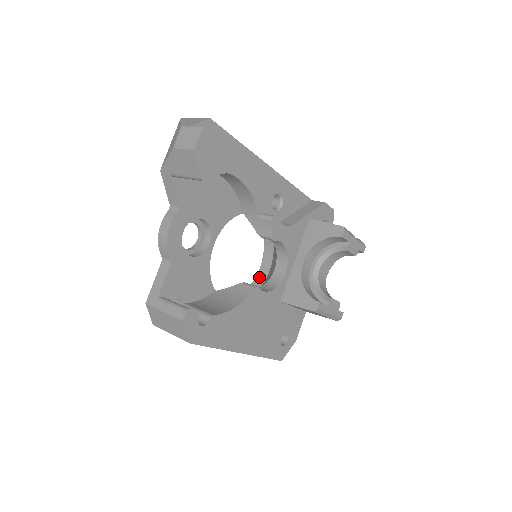
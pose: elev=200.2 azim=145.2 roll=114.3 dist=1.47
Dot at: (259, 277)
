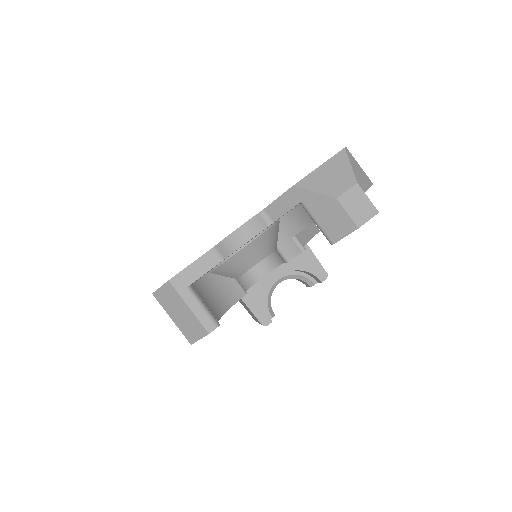
Dot at: occluded
